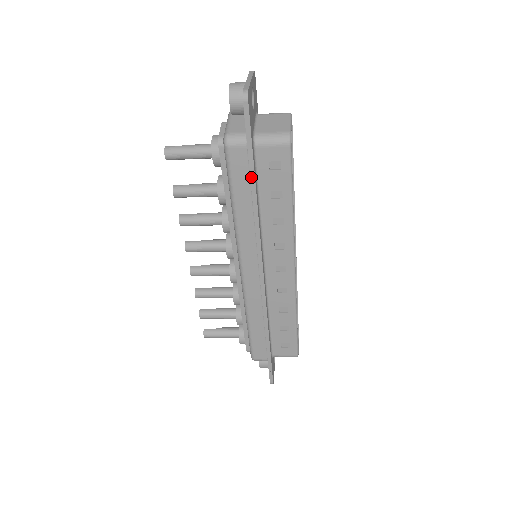
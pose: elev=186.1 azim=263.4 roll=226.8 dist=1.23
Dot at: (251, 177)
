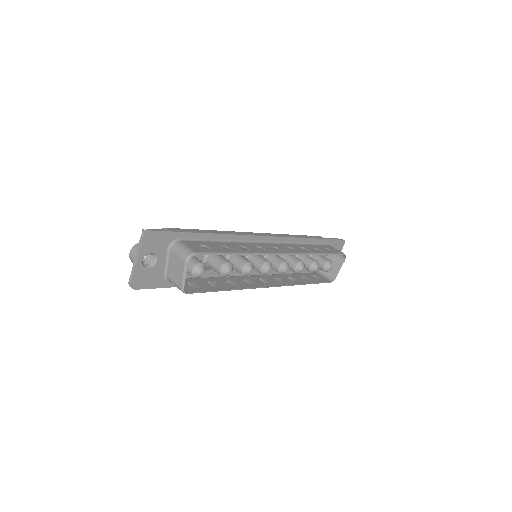
Dot at: occluded
